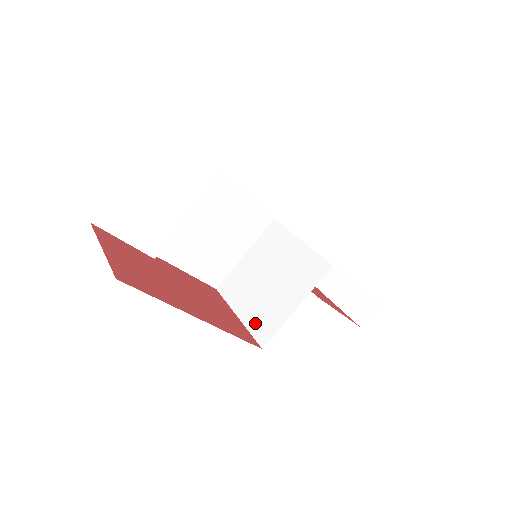
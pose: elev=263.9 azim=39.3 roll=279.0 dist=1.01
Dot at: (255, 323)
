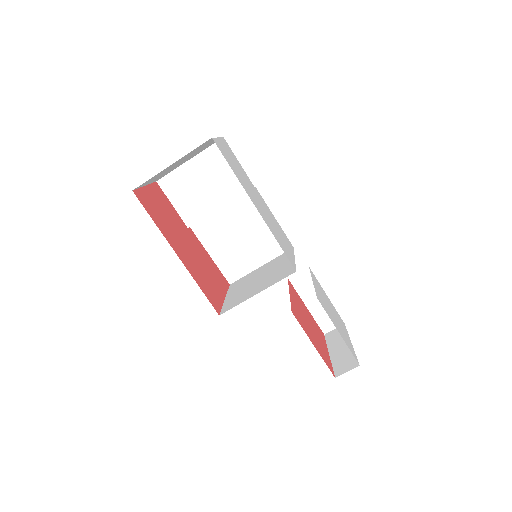
Dot at: (229, 302)
